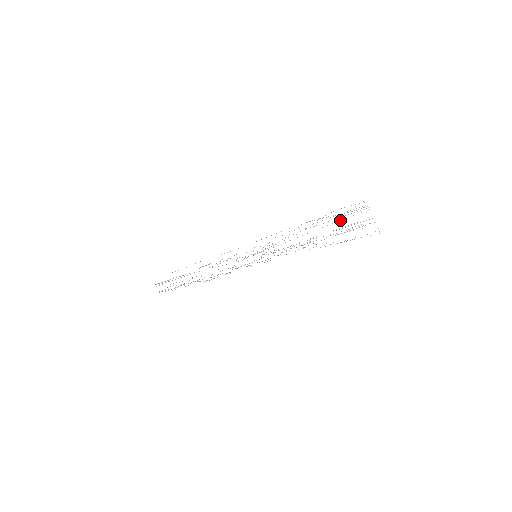
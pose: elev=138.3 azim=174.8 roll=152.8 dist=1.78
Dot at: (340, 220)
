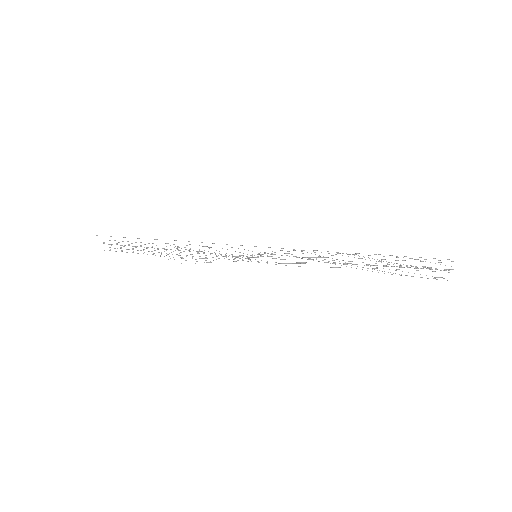
Dot at: occluded
